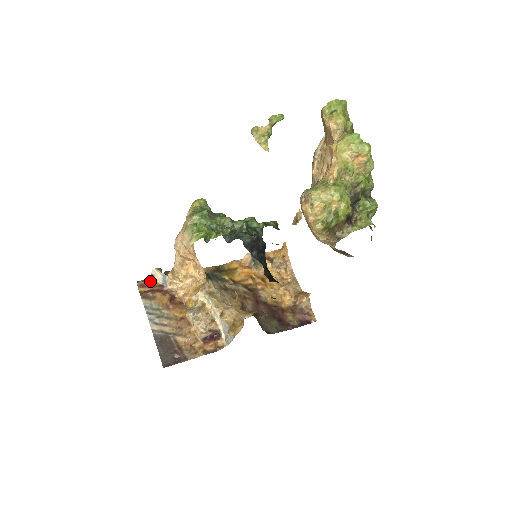
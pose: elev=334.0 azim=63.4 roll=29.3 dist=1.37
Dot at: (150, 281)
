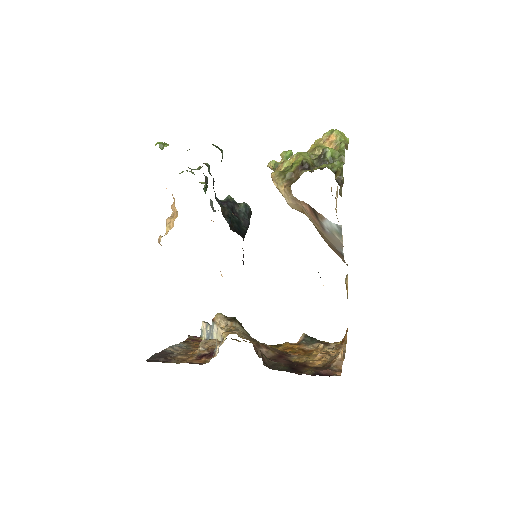
Dot at: occluded
